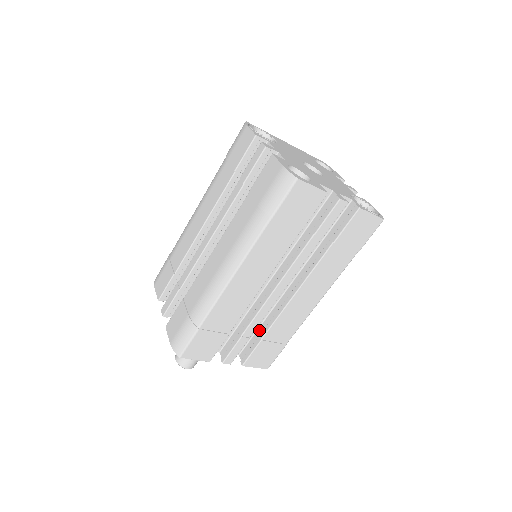
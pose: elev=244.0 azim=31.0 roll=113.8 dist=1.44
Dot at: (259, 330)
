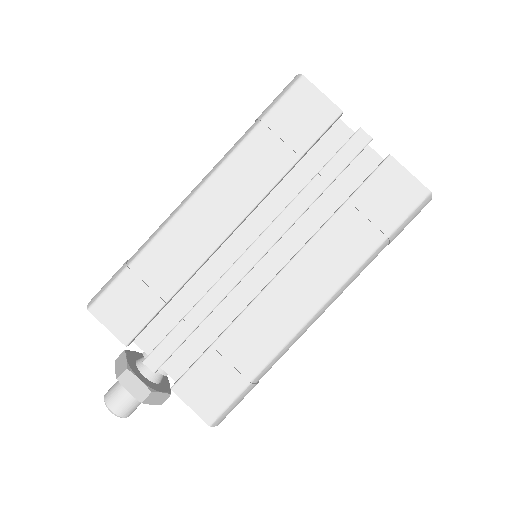
Dot at: occluded
